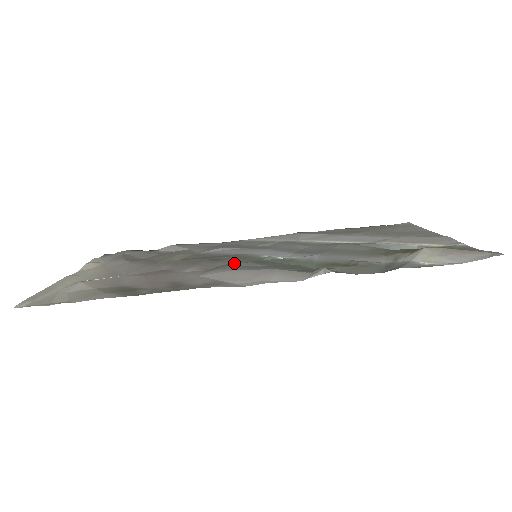
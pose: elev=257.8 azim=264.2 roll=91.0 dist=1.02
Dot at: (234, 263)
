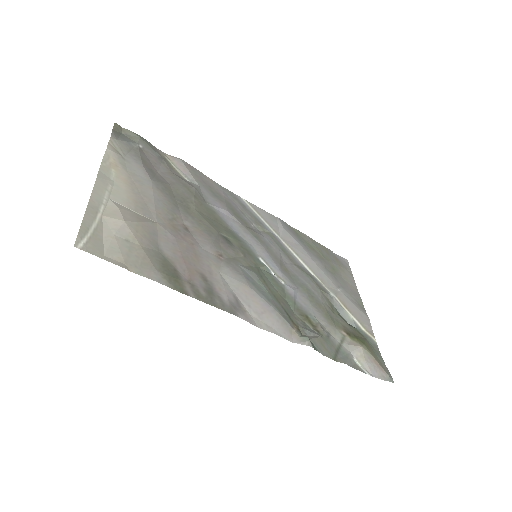
Dot at: (243, 263)
